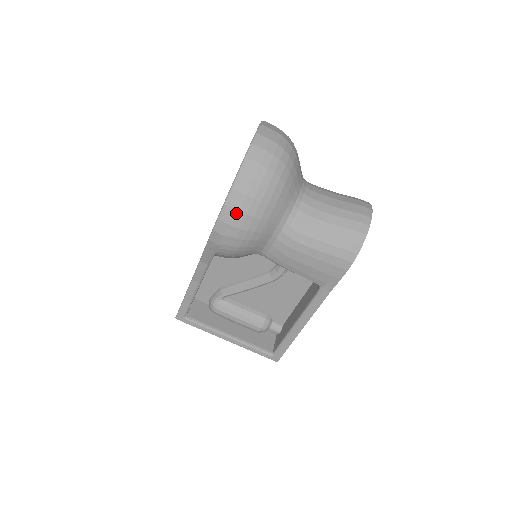
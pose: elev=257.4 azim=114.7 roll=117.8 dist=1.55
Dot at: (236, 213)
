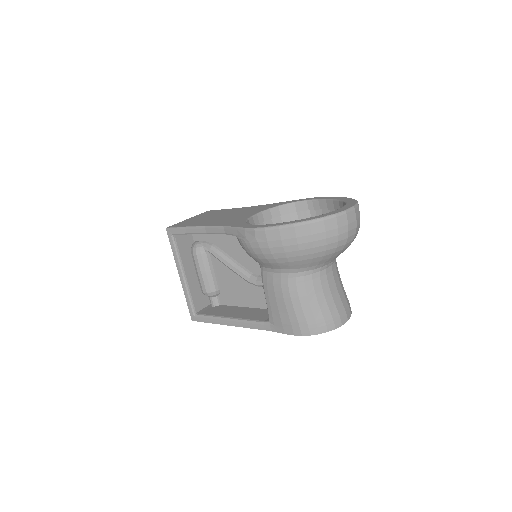
Dot at: (278, 239)
